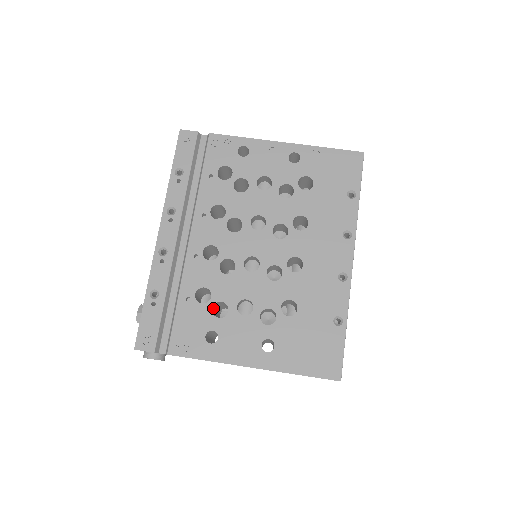
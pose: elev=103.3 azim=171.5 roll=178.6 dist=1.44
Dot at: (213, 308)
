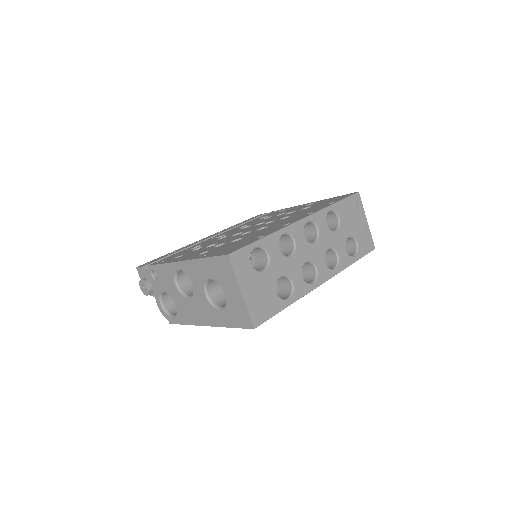
Dot at: occluded
